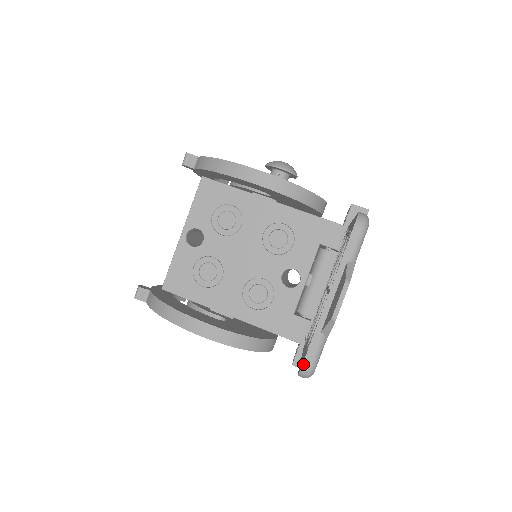
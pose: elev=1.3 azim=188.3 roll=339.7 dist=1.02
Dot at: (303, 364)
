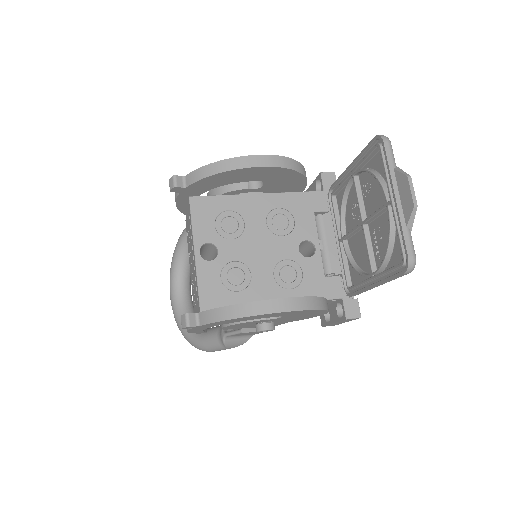
Dot at: (408, 257)
